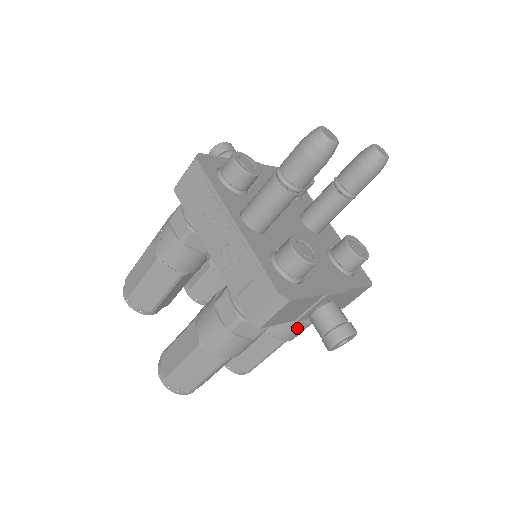
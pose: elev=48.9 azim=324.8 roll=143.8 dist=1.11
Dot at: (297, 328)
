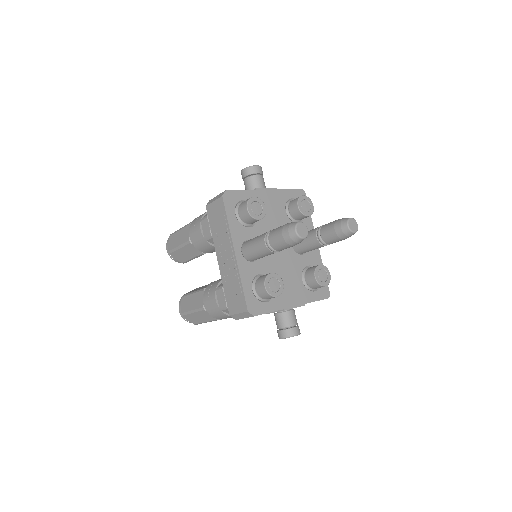
Dot at: occluded
